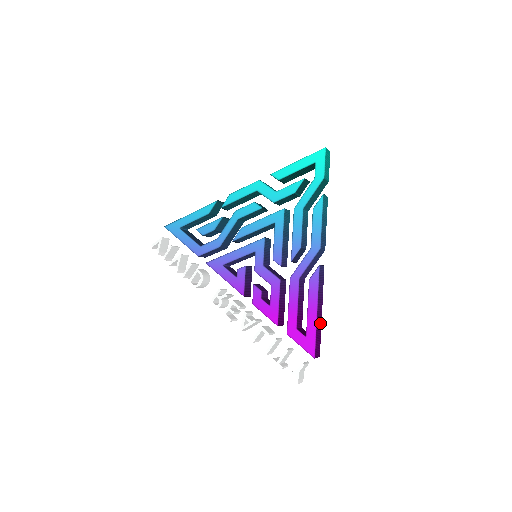
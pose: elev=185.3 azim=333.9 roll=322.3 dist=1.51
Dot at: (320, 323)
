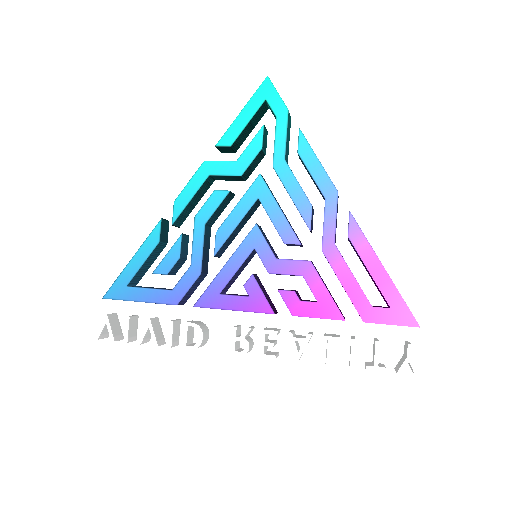
Dot at: occluded
